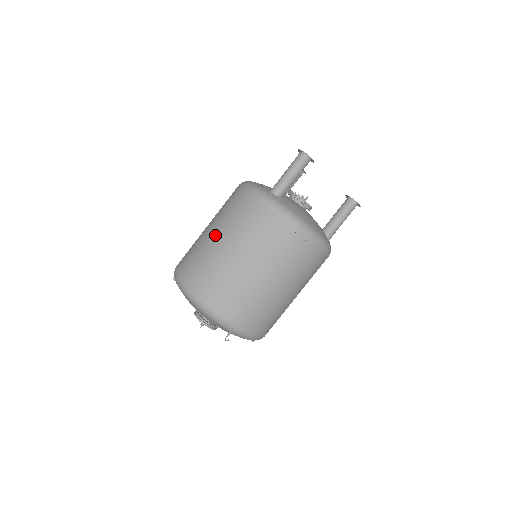
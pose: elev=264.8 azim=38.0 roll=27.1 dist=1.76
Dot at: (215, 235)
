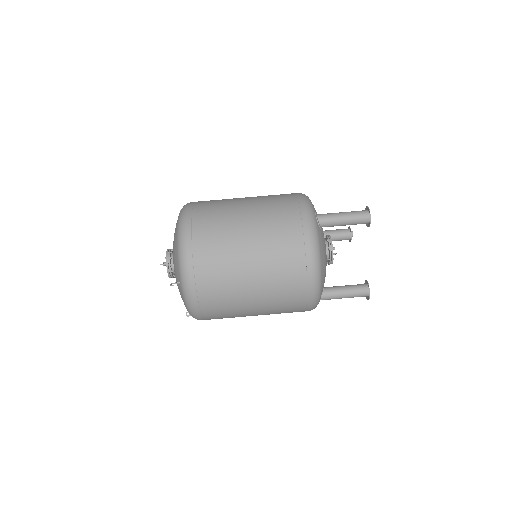
Dot at: (246, 203)
